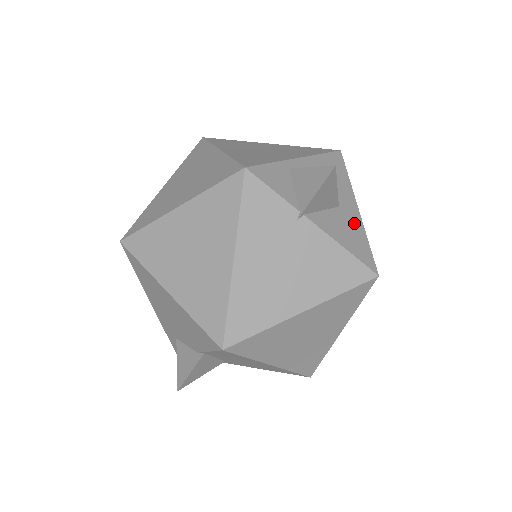
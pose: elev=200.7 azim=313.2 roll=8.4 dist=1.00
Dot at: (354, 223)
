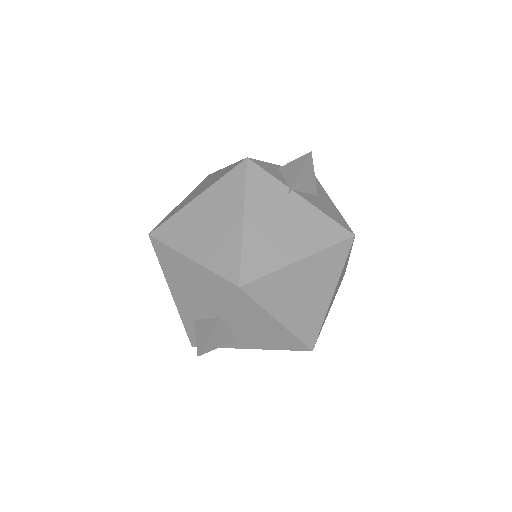
Dot at: (331, 207)
